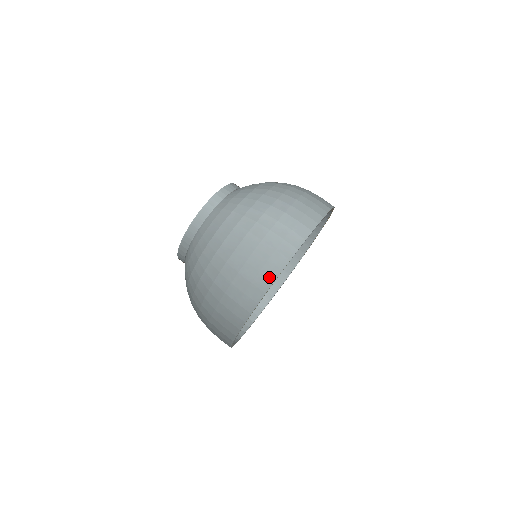
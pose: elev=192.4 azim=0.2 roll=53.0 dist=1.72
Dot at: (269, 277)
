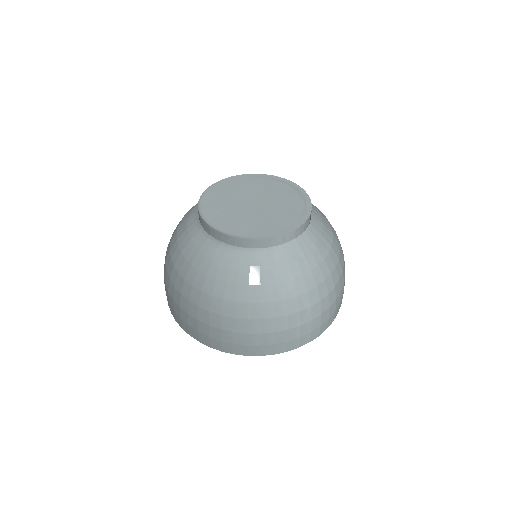
Dot at: (263, 352)
